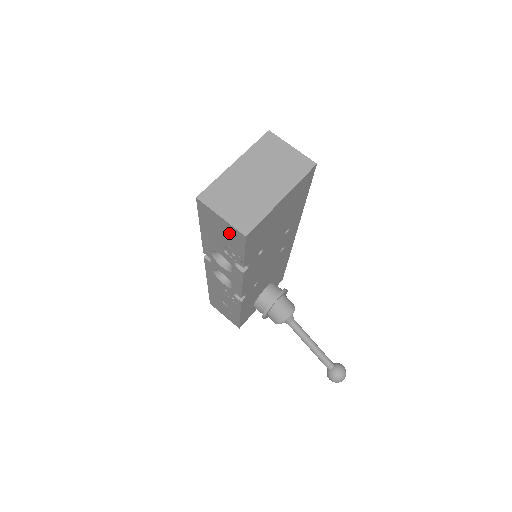
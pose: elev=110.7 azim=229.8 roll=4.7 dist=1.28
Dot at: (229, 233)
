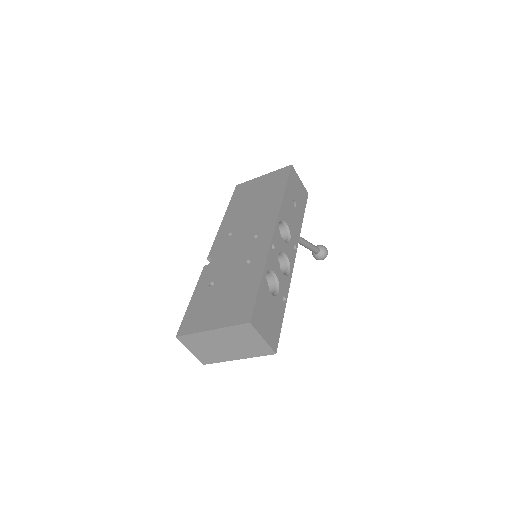
Dot at: occluded
